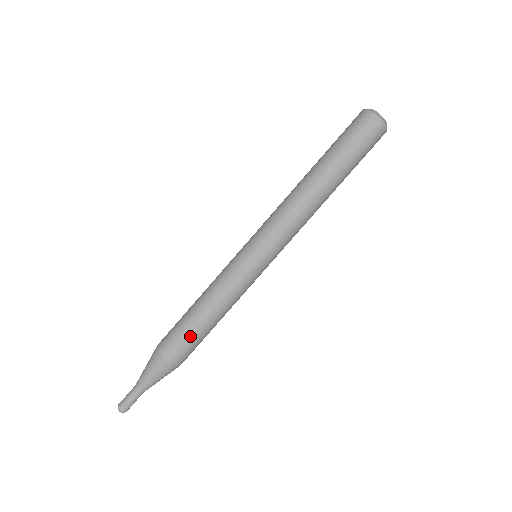
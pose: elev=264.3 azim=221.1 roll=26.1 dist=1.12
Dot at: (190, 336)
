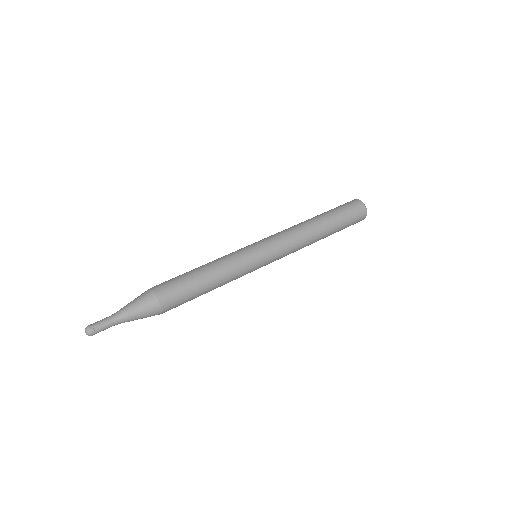
Dot at: (178, 276)
